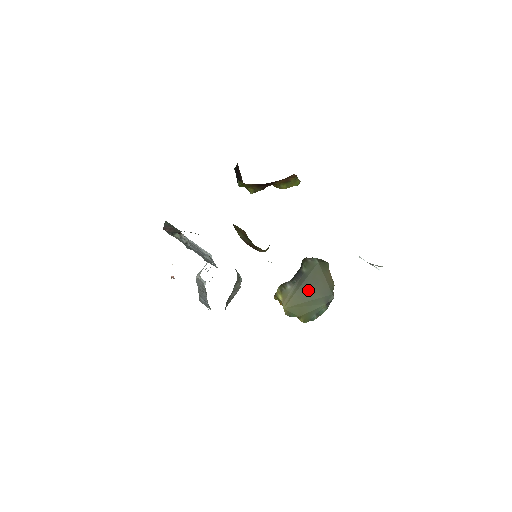
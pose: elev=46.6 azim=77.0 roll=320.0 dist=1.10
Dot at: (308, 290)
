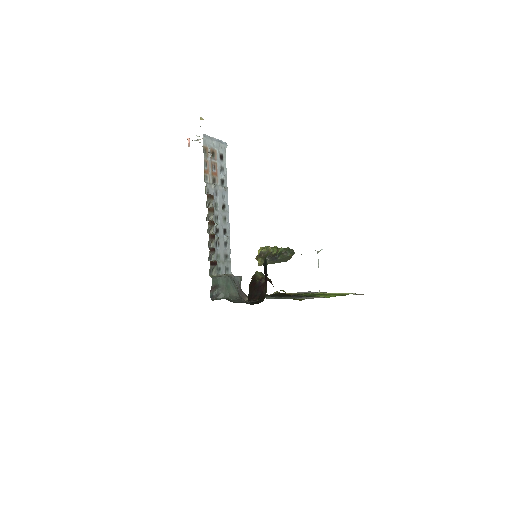
Dot at: (276, 262)
